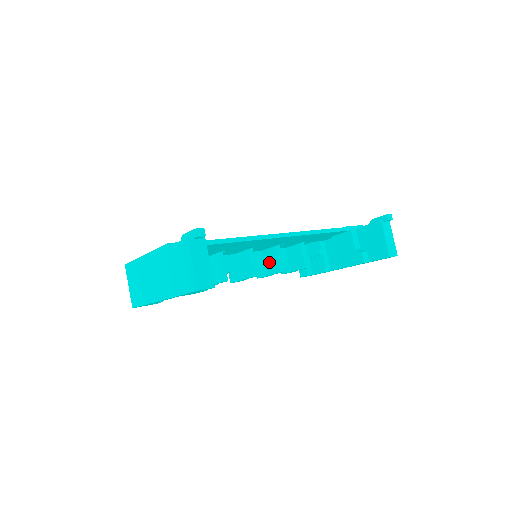
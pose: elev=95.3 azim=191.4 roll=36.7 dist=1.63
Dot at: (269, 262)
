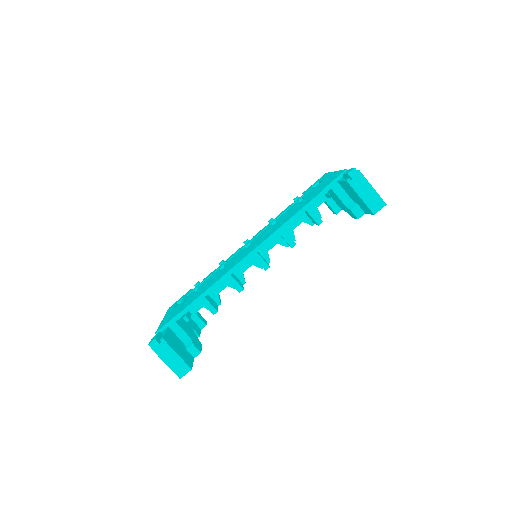
Dot at: (282, 237)
